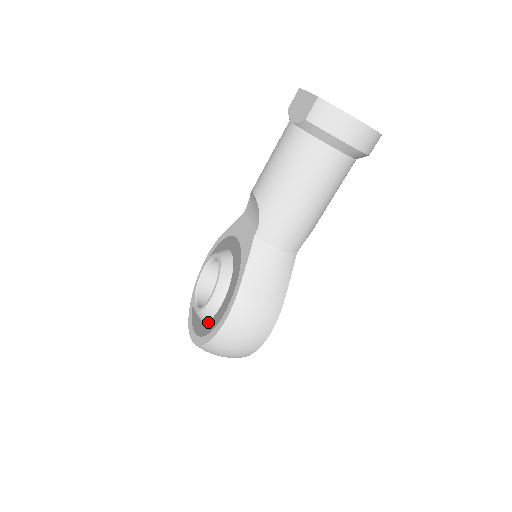
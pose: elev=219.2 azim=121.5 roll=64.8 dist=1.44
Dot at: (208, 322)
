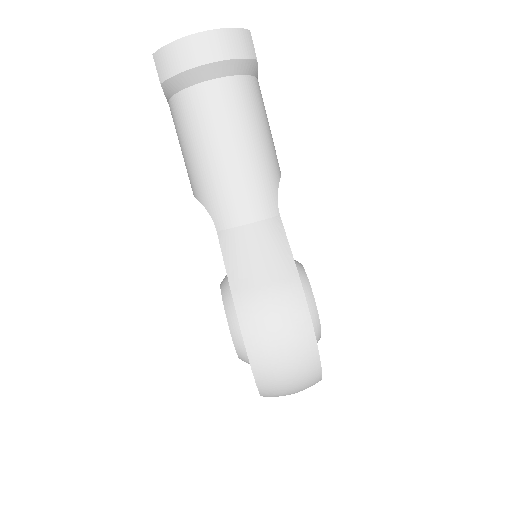
Dot at: occluded
